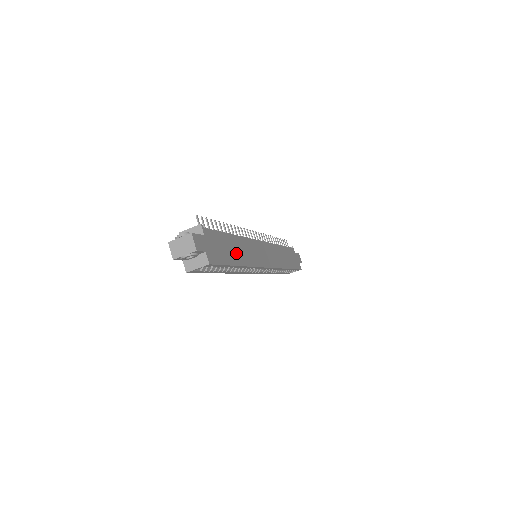
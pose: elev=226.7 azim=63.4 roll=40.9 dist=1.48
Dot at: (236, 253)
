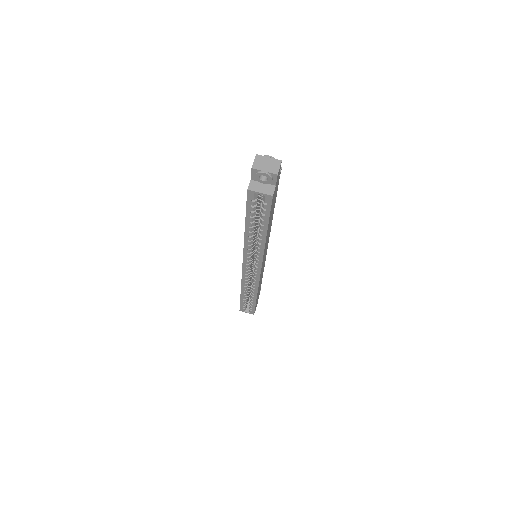
Dot at: occluded
